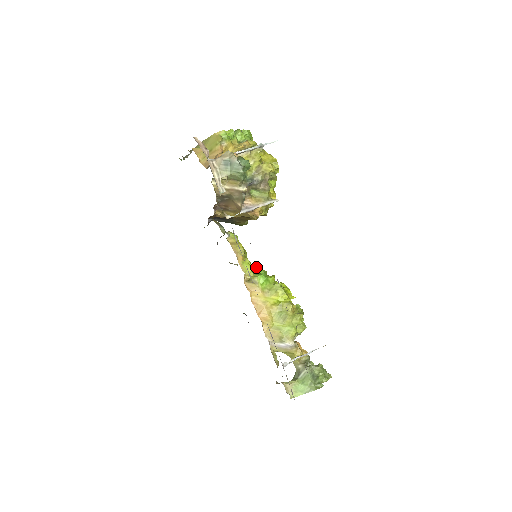
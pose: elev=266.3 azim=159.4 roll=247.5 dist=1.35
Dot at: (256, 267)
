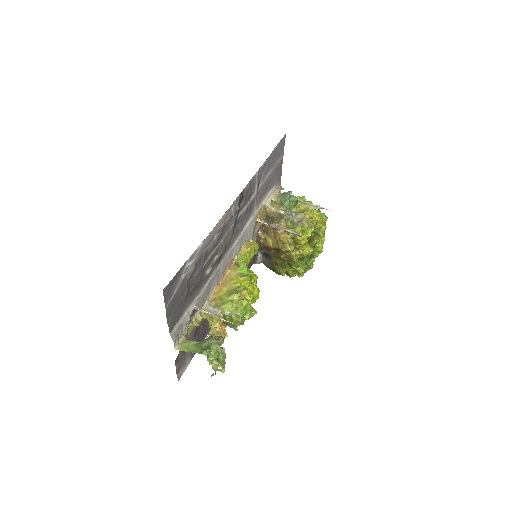
Dot at: occluded
